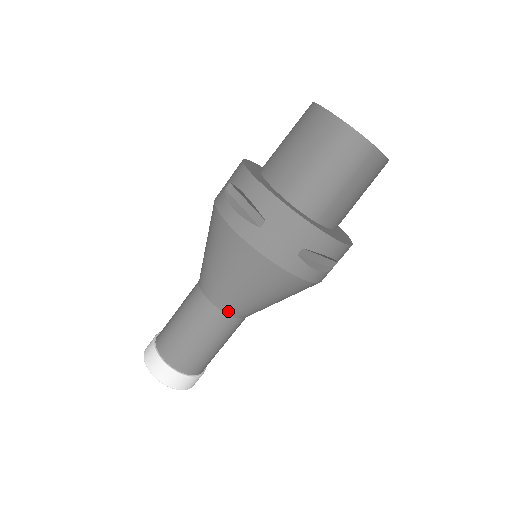
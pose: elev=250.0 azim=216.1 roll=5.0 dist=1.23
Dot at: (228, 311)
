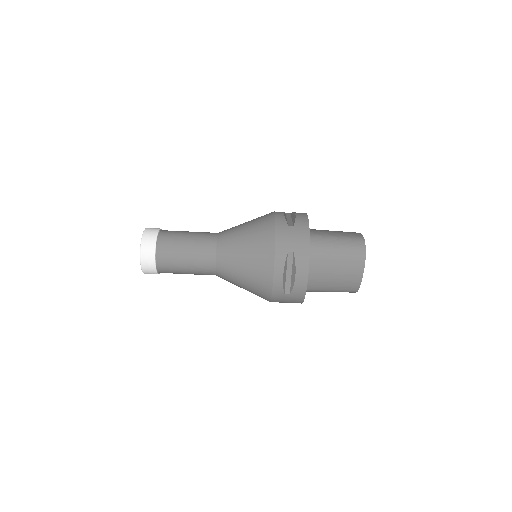
Dot at: (219, 250)
